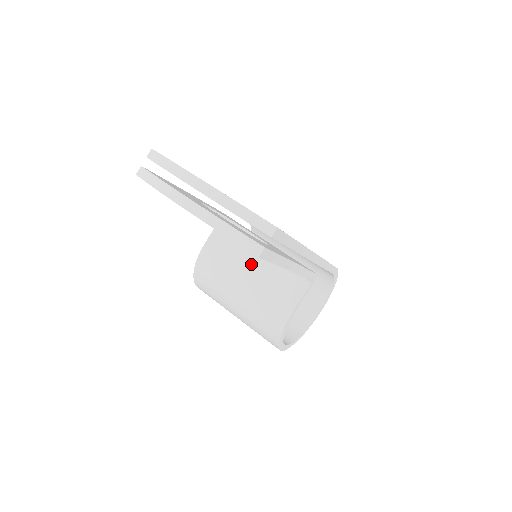
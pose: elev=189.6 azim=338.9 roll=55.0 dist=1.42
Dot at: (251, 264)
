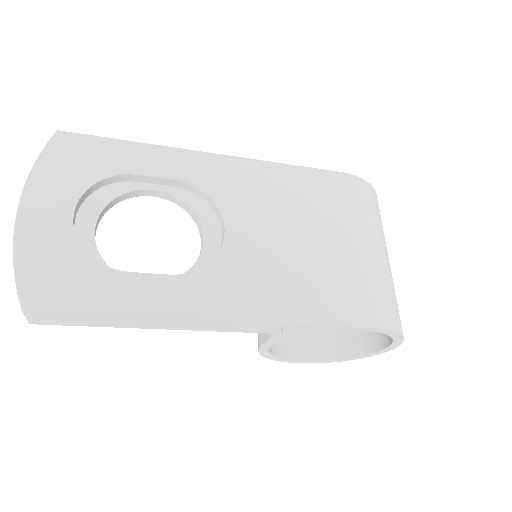
Dot at: occluded
